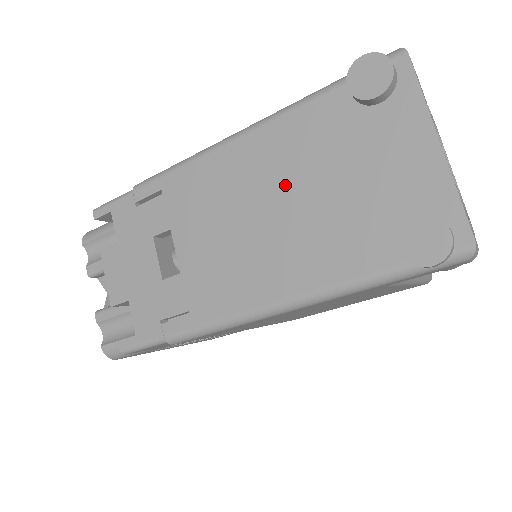
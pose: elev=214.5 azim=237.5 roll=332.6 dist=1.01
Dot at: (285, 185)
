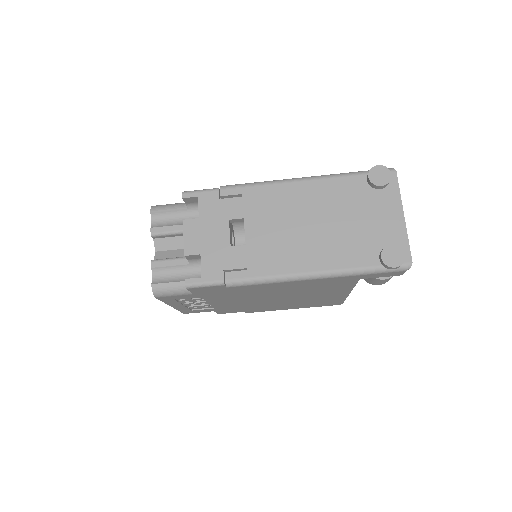
Dot at: (324, 213)
